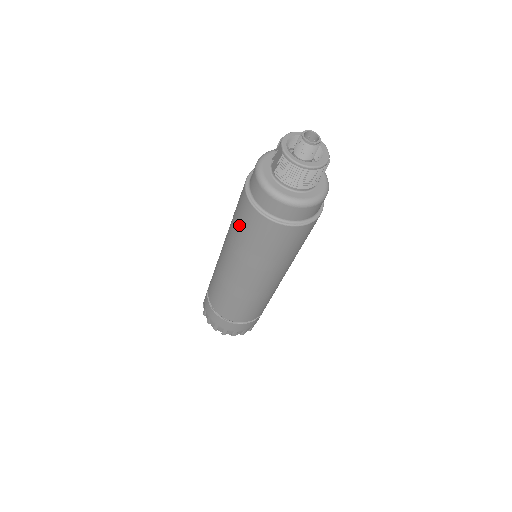
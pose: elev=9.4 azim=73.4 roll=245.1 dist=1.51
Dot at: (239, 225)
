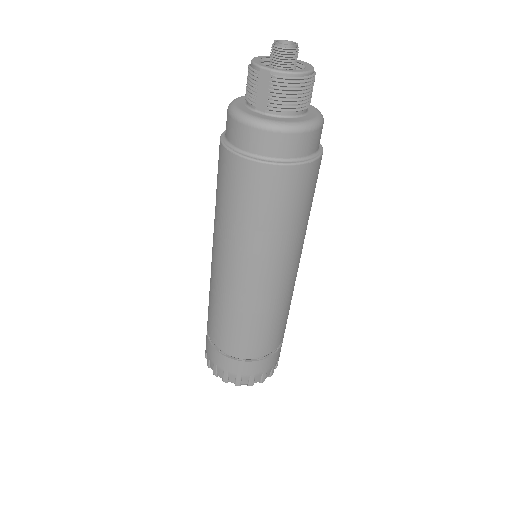
Dot at: (251, 209)
